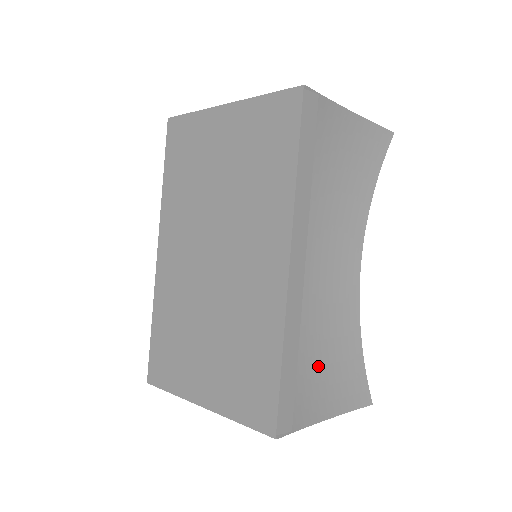
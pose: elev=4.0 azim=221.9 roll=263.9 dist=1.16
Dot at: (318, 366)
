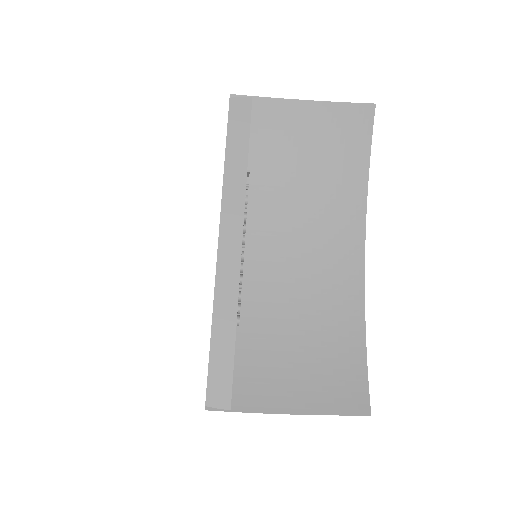
Dot at: (291, 357)
